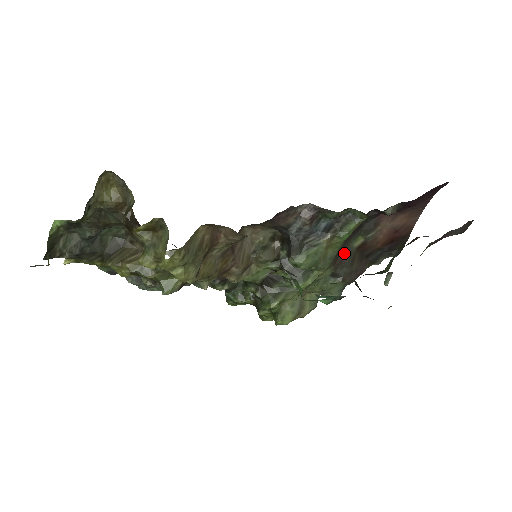
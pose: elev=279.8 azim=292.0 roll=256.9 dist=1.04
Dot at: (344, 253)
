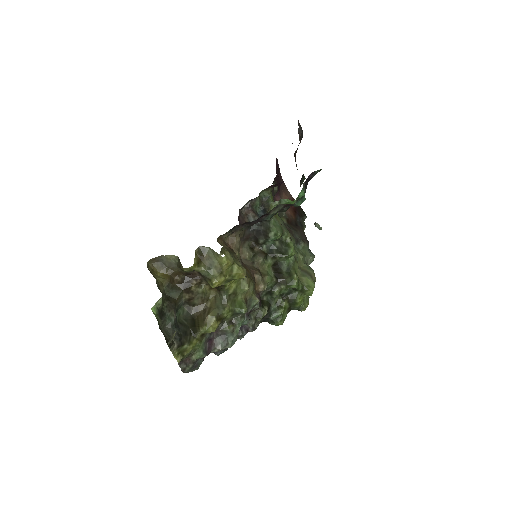
Dot at: (286, 225)
